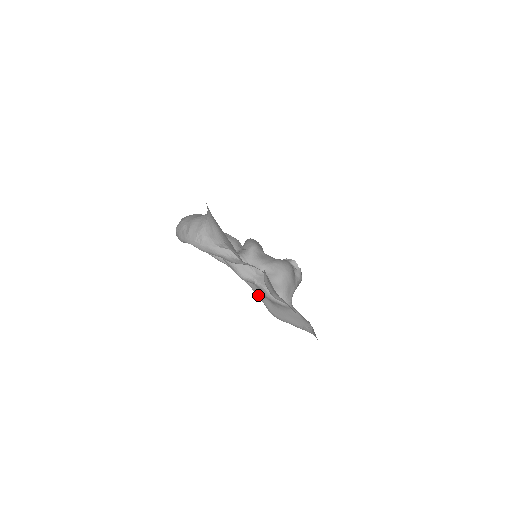
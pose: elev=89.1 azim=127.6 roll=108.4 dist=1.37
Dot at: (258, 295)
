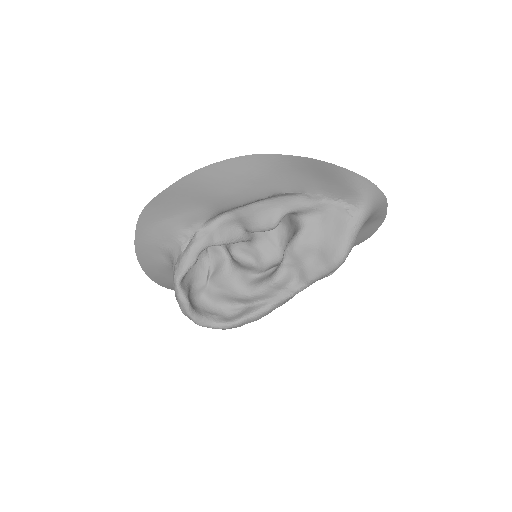
Dot at: (310, 273)
